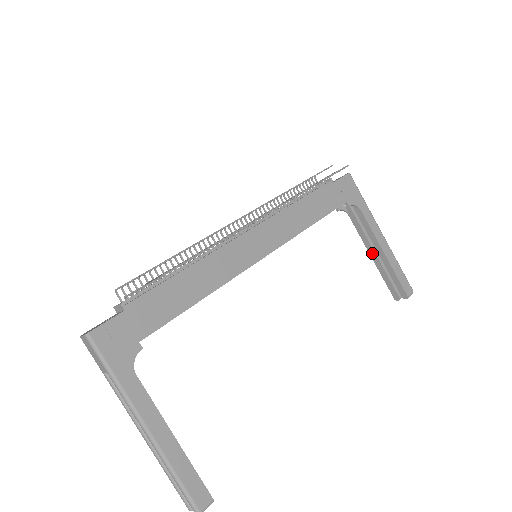
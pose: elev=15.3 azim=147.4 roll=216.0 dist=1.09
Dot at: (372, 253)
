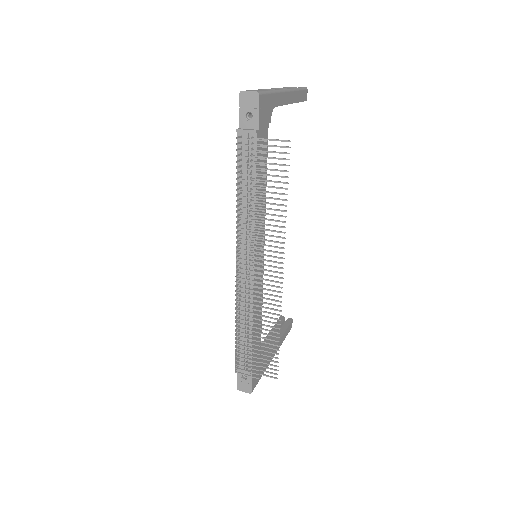
Dot at: occluded
